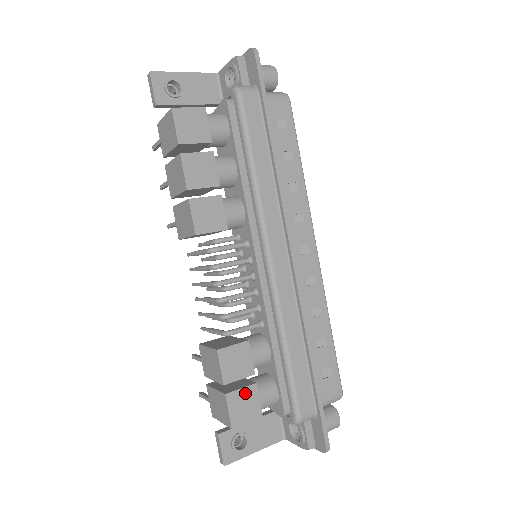
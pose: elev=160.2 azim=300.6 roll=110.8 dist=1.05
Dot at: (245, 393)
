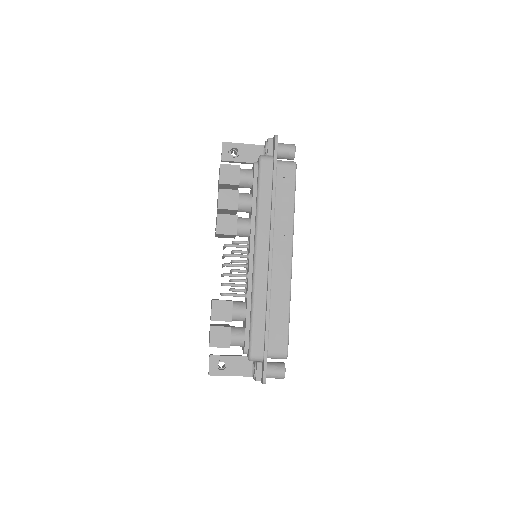
Dot at: (223, 330)
